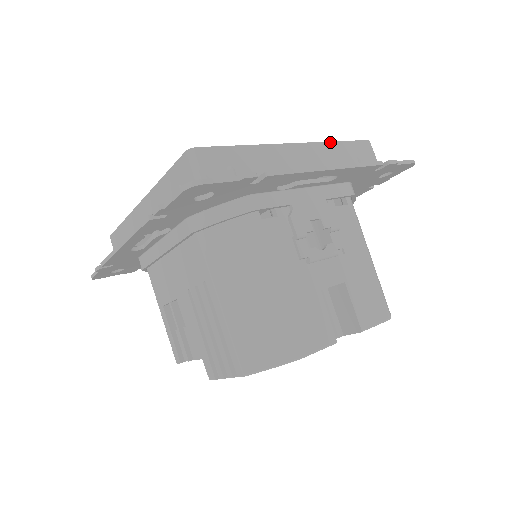
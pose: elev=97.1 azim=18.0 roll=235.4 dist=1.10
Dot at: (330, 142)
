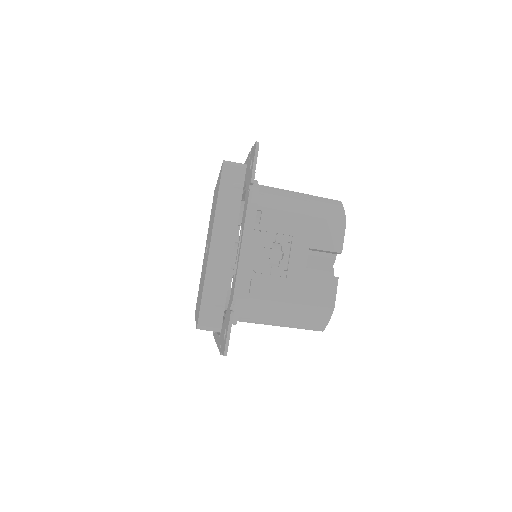
Dot at: (216, 208)
